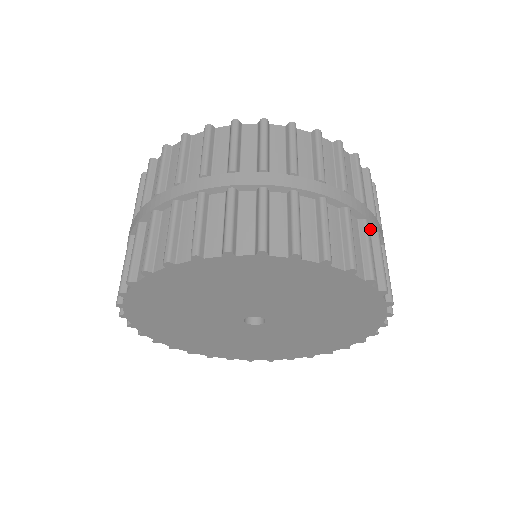
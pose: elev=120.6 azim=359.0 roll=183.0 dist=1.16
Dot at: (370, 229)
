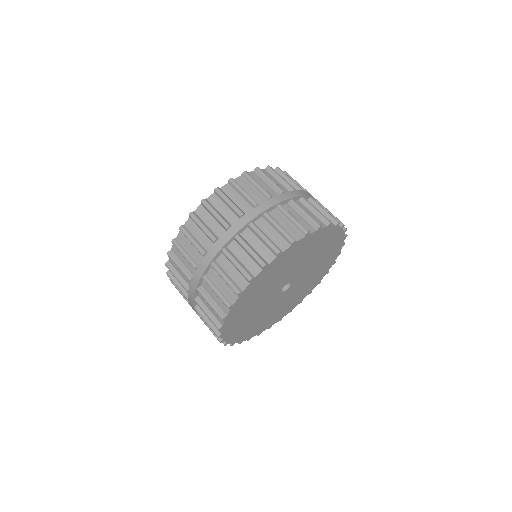
Dot at: occluded
